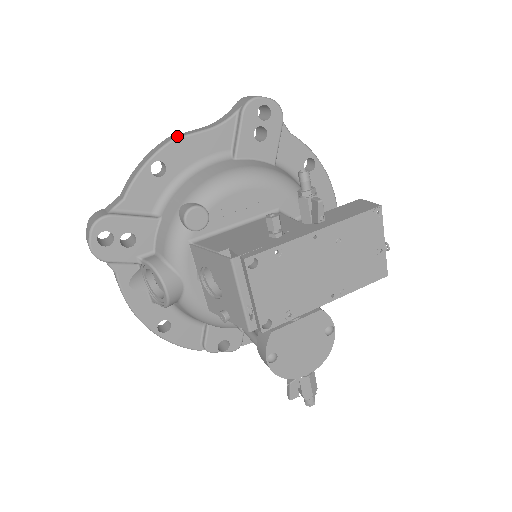
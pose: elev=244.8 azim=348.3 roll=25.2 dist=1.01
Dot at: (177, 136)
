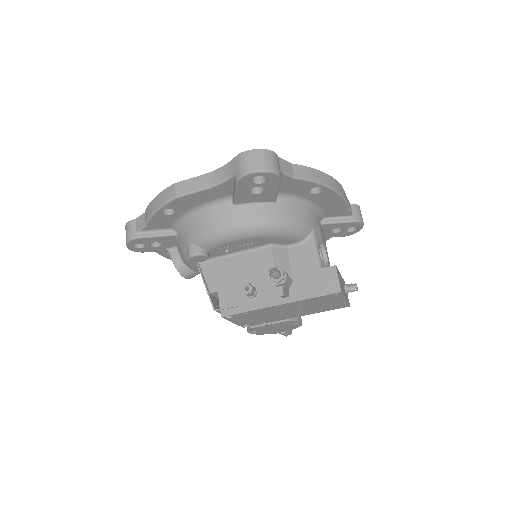
Dot at: (180, 192)
